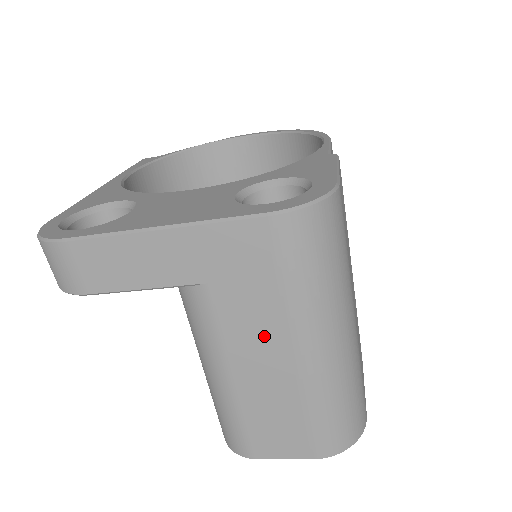
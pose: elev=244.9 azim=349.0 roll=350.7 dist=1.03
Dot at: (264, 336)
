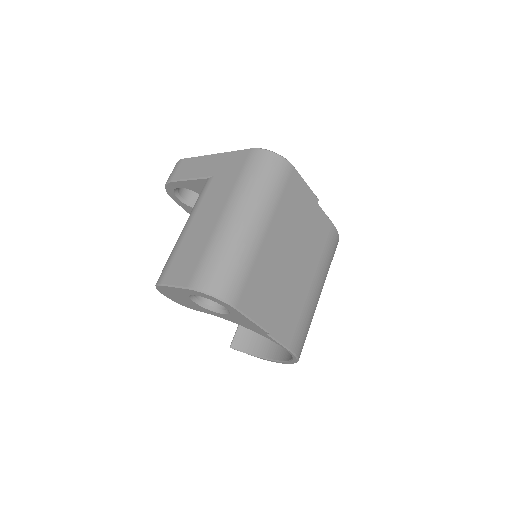
Dot at: (217, 202)
